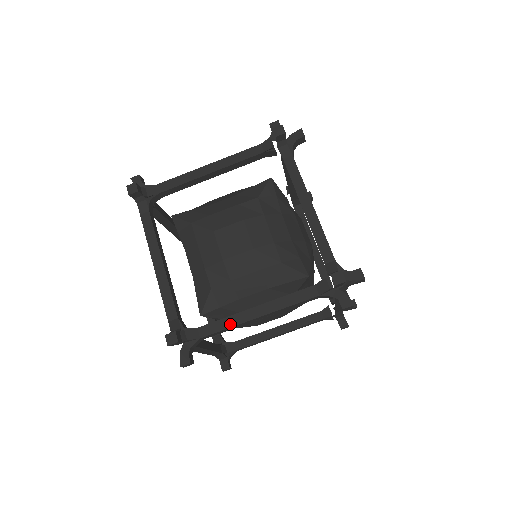
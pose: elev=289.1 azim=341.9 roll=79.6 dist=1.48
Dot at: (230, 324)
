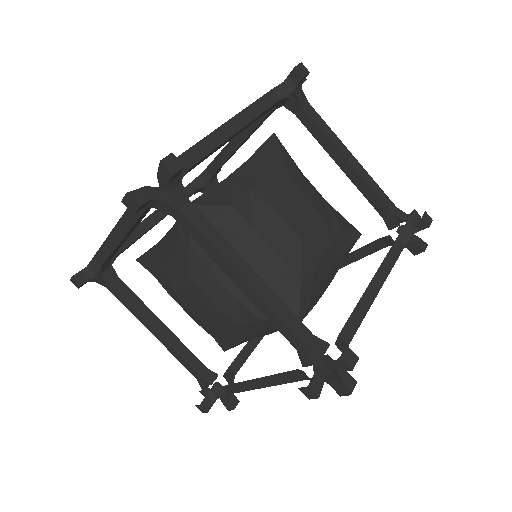
Dot at: (217, 244)
